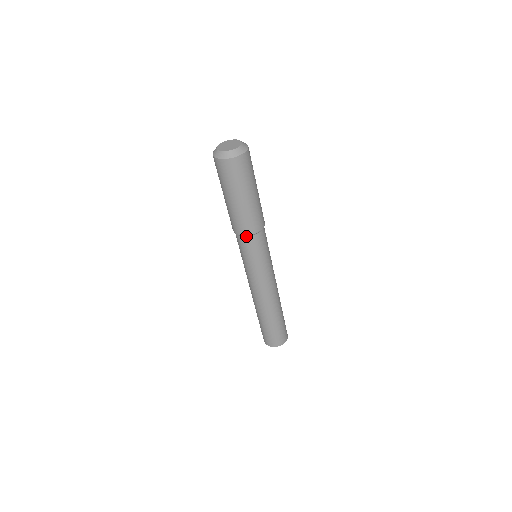
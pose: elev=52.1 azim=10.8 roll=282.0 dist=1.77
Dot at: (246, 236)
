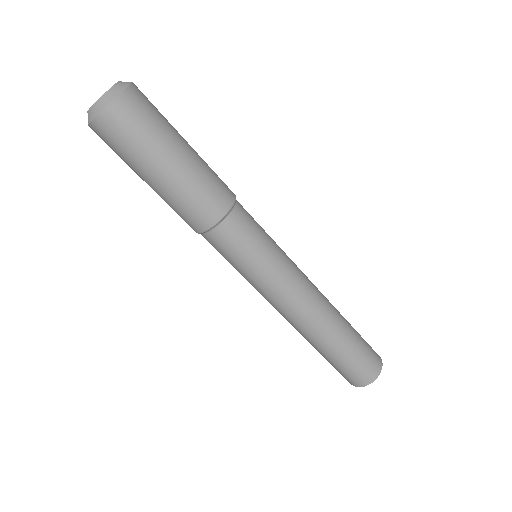
Dot at: (204, 232)
